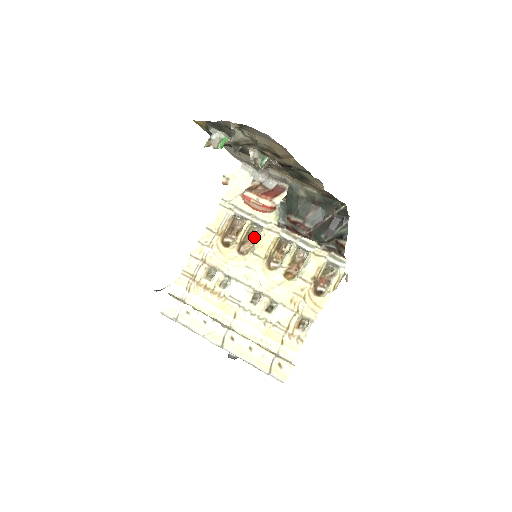
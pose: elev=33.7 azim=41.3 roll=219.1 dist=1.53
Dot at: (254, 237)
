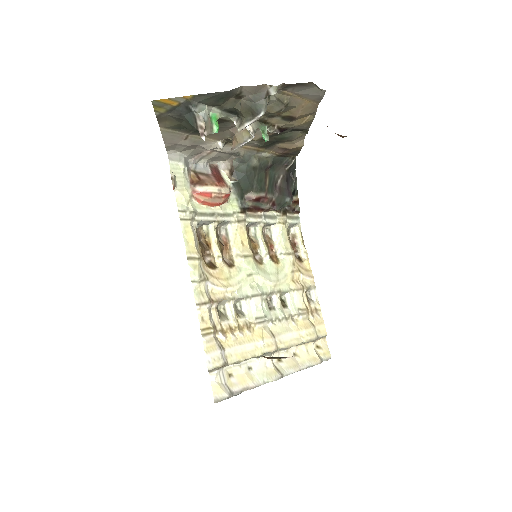
Dot at: (221, 240)
